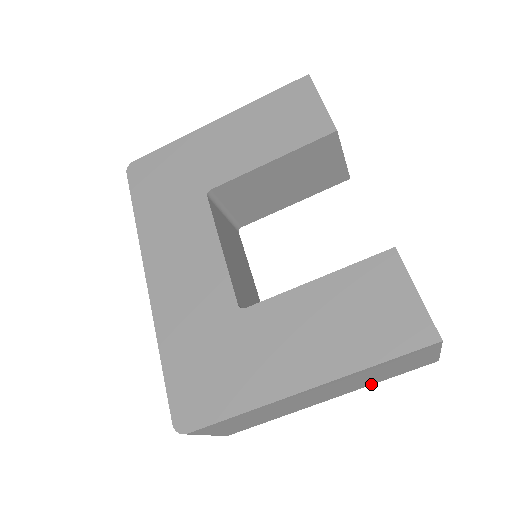
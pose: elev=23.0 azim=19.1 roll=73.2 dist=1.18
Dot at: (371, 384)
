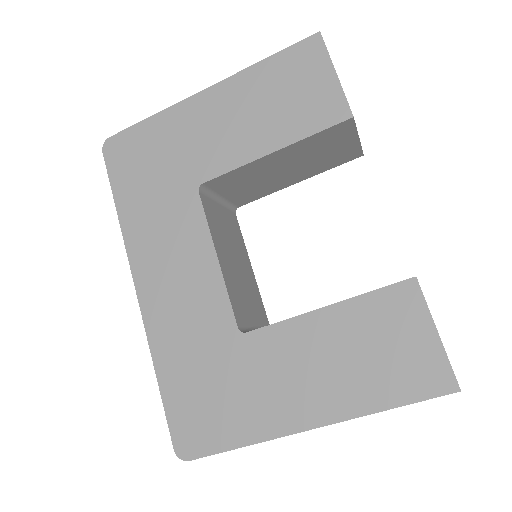
Dot at: occluded
